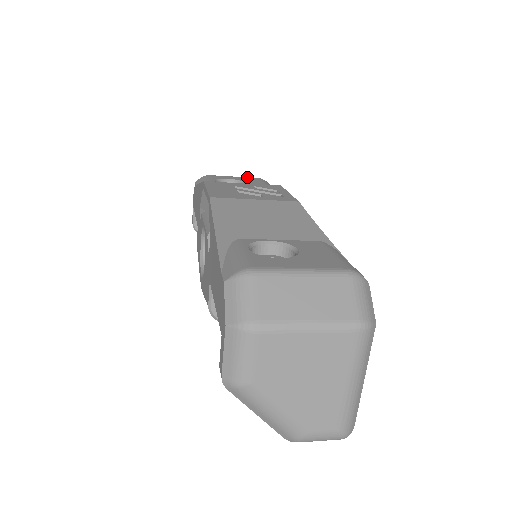
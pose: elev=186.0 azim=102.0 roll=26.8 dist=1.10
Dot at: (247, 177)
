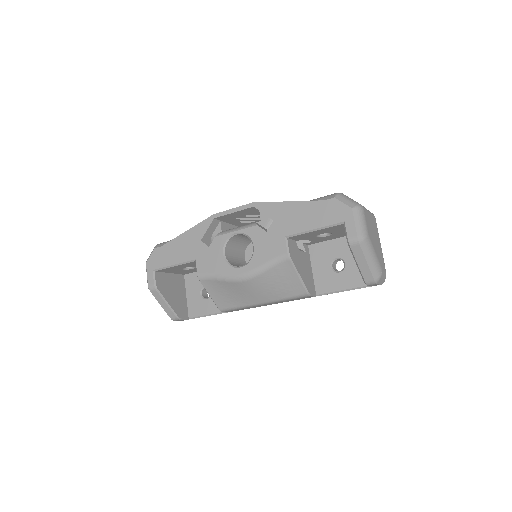
Dot at: occluded
